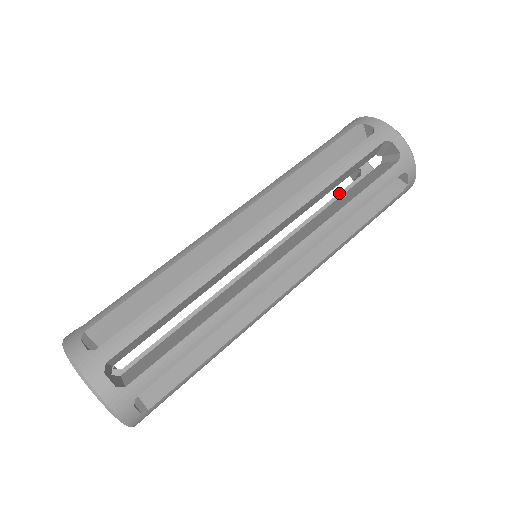
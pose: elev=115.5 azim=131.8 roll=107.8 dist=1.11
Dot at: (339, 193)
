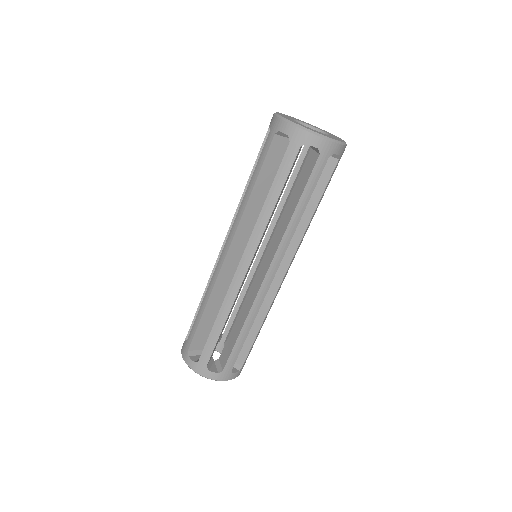
Dot at: occluded
